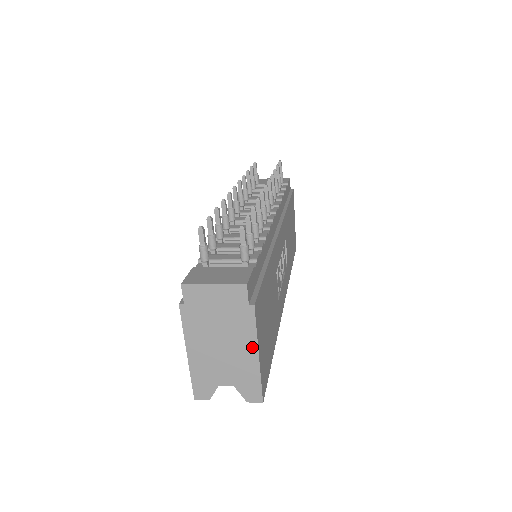
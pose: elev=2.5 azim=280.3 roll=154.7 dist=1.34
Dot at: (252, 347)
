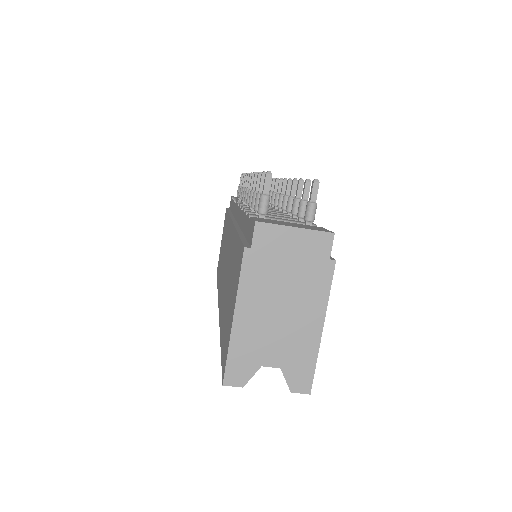
Dot at: (318, 316)
